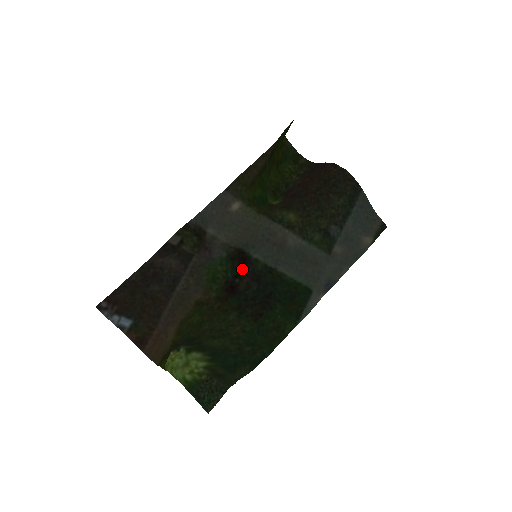
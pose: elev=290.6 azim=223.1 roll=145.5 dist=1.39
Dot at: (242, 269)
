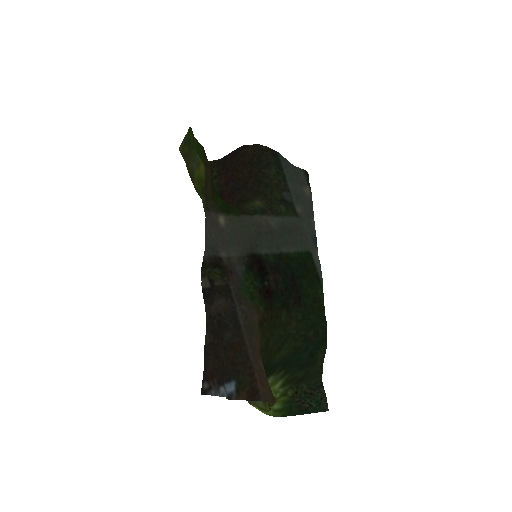
Dot at: (262, 271)
